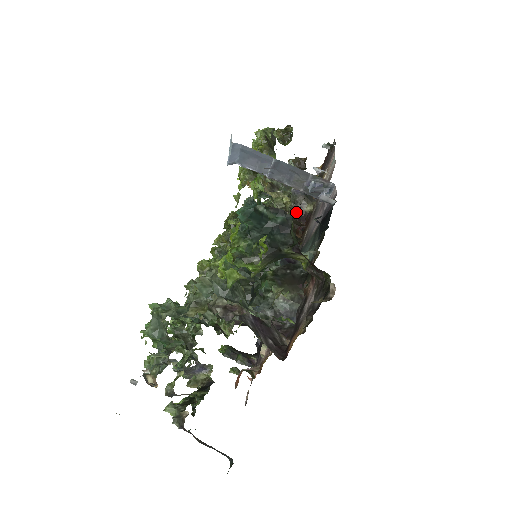
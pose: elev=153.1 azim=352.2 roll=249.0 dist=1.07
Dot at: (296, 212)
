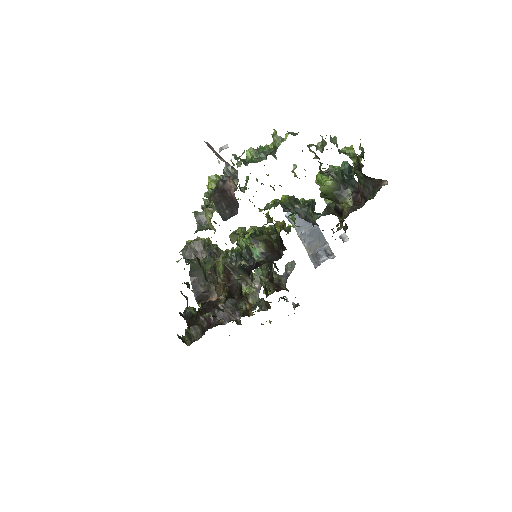
Dot at: (276, 283)
